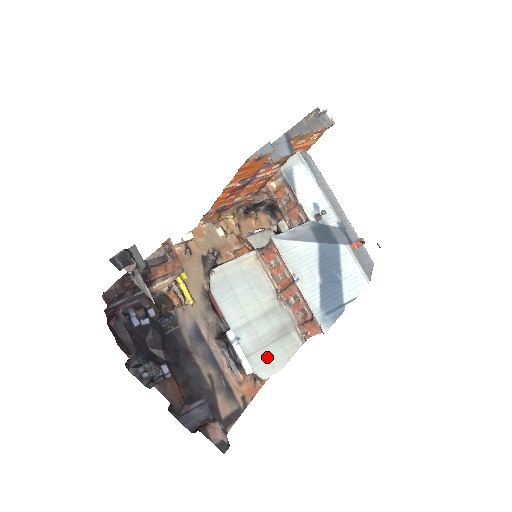
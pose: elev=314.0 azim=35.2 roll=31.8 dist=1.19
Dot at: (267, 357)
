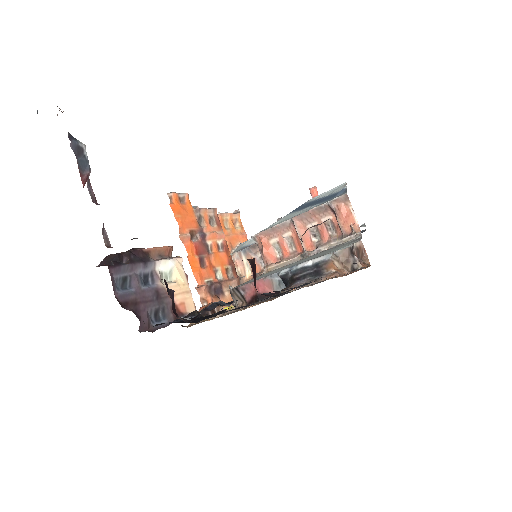
Dot at: (336, 249)
